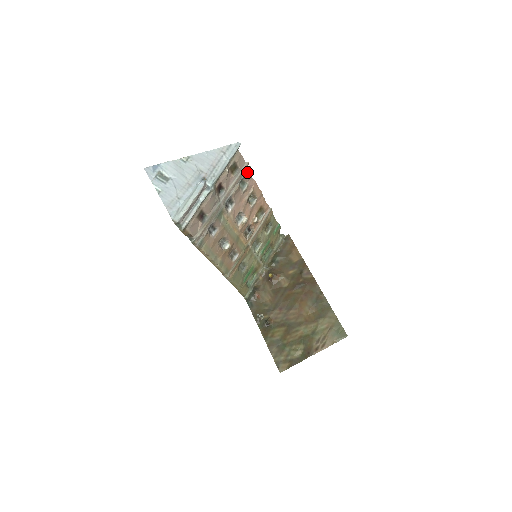
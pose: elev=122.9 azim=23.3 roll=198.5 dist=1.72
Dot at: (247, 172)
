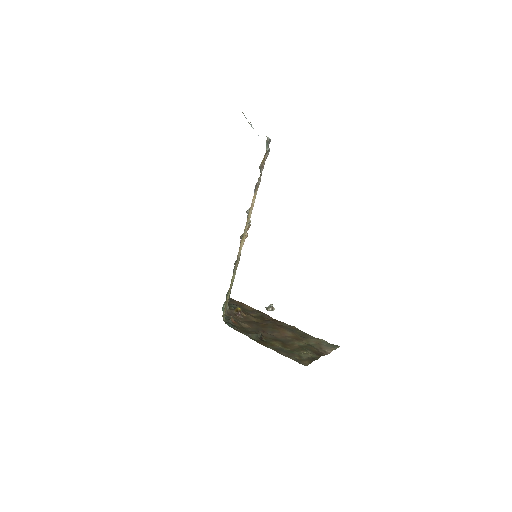
Dot at: occluded
